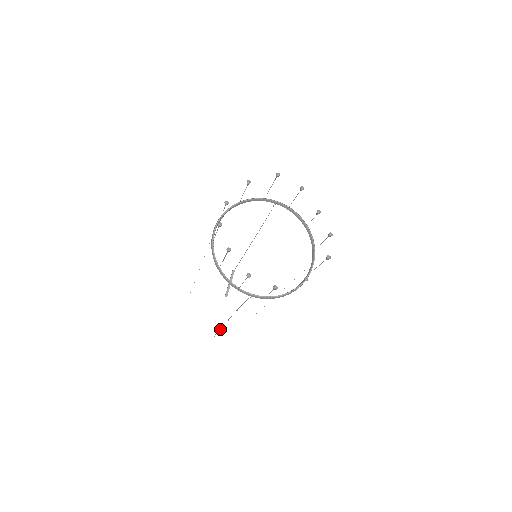
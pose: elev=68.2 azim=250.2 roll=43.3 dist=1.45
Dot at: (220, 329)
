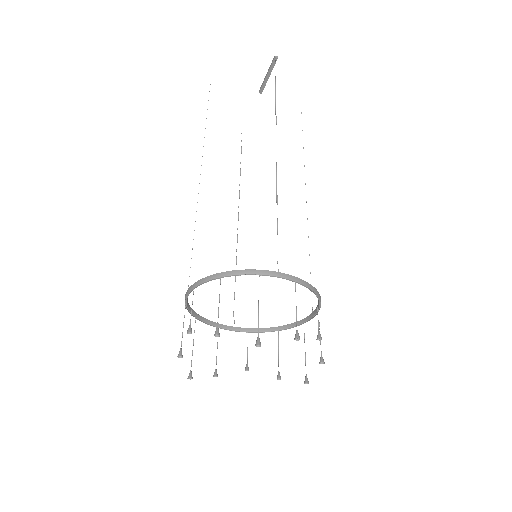
Dot at: (240, 170)
